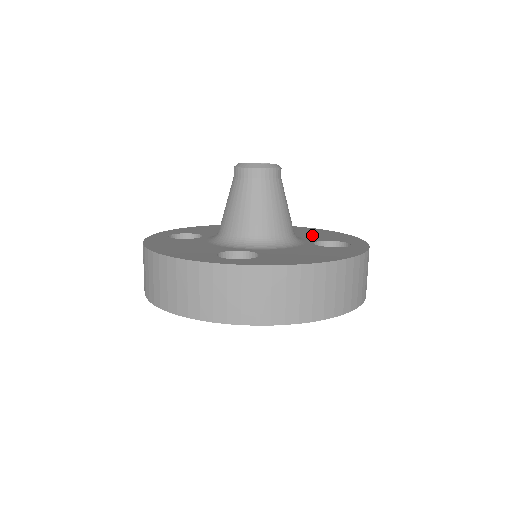
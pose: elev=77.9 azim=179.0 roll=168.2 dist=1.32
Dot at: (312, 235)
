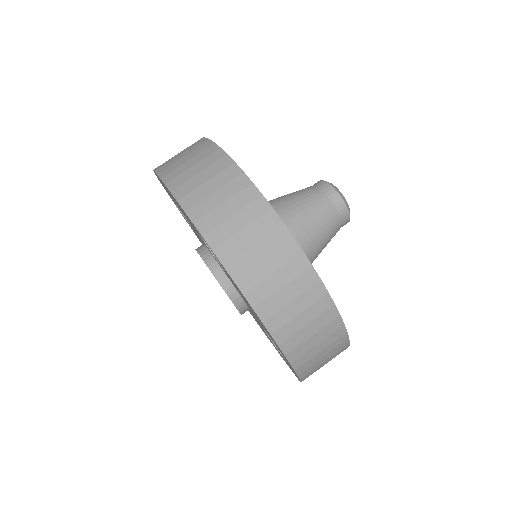
Dot at: occluded
